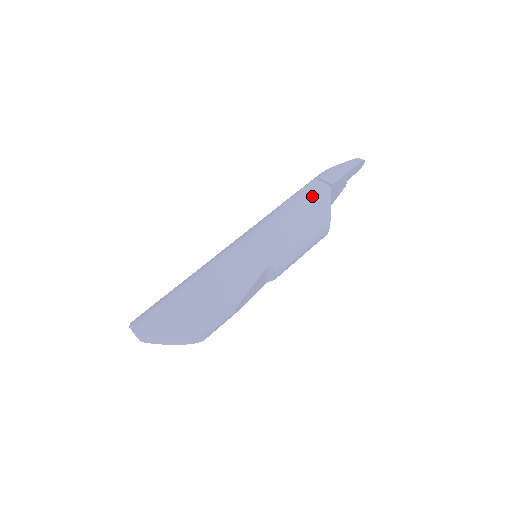
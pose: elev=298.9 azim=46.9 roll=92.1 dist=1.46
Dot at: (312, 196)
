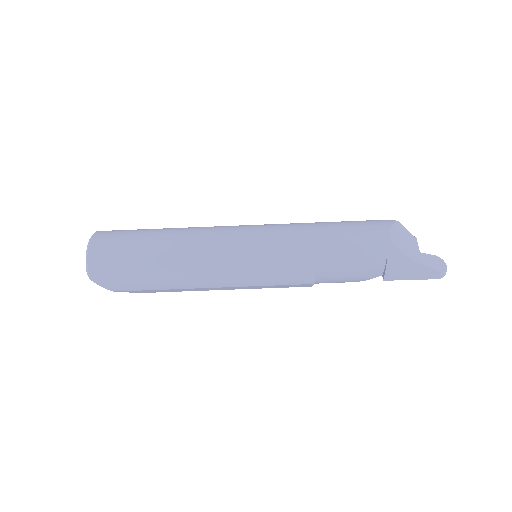
Dot at: (356, 273)
